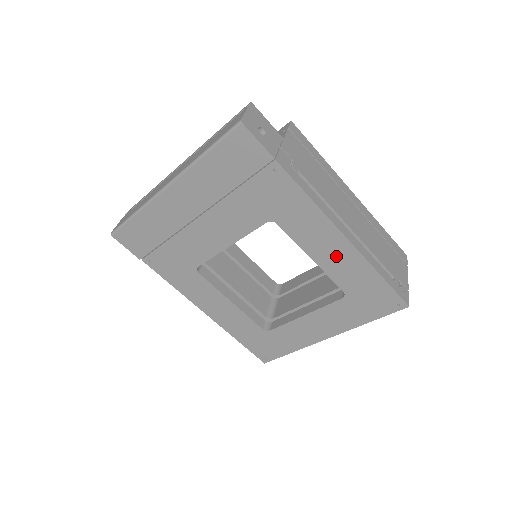
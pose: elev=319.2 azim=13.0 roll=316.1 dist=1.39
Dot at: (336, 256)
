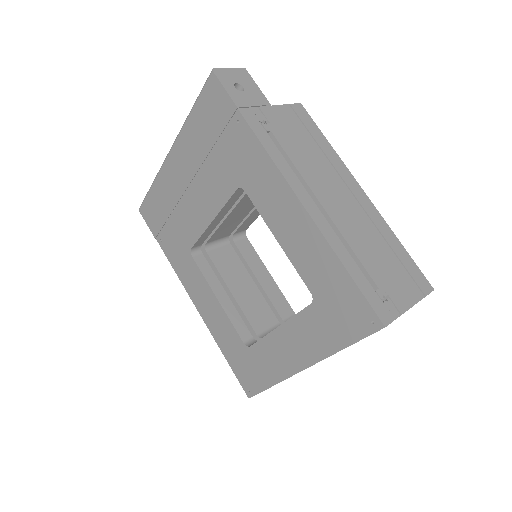
Dot at: (298, 236)
